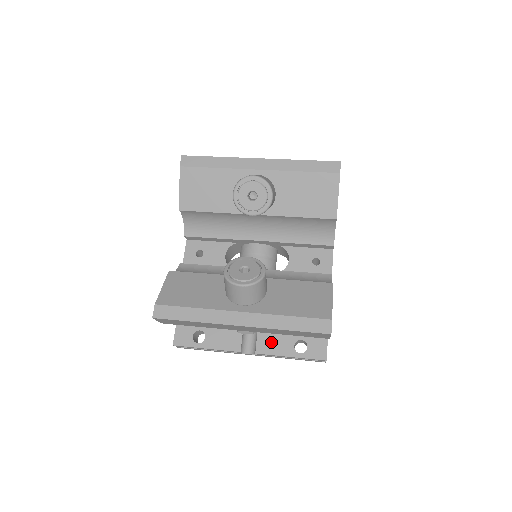
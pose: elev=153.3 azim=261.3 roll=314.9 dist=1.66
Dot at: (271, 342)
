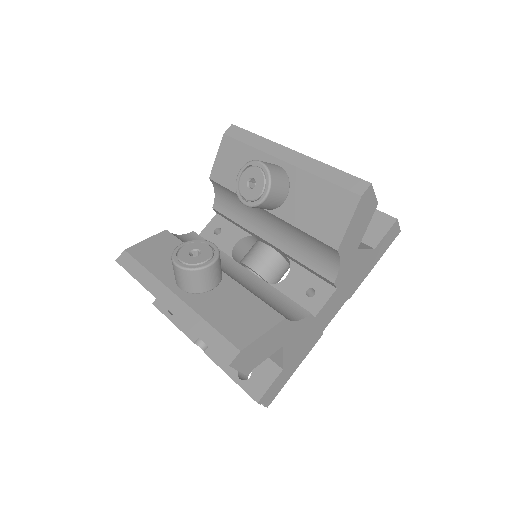
Dot at: occluded
